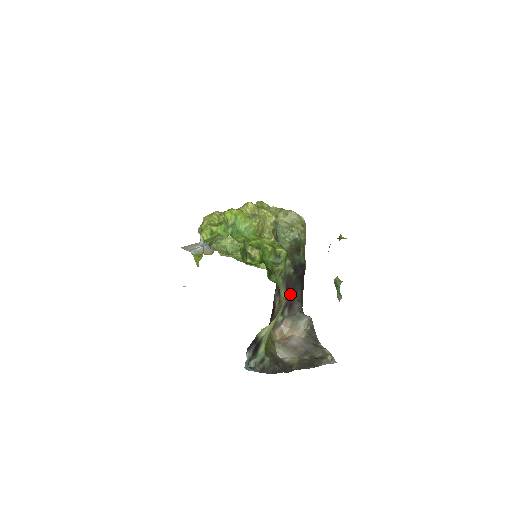
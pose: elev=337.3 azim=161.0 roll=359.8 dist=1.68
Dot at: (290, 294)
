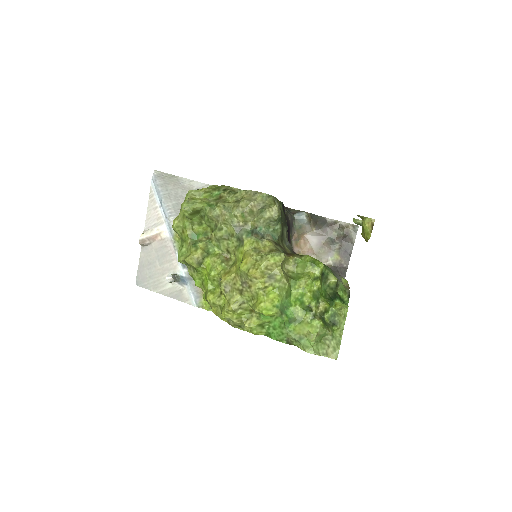
Dot at: (288, 228)
